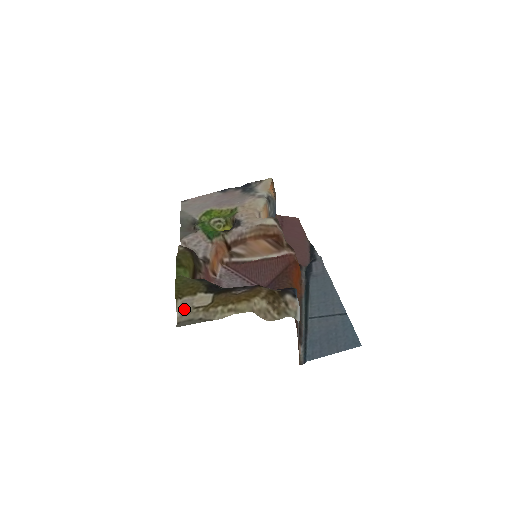
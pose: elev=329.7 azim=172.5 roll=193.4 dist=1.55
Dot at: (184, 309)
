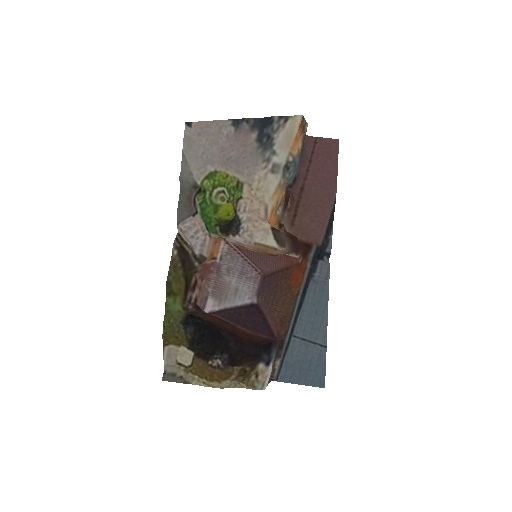
Dot at: (169, 360)
